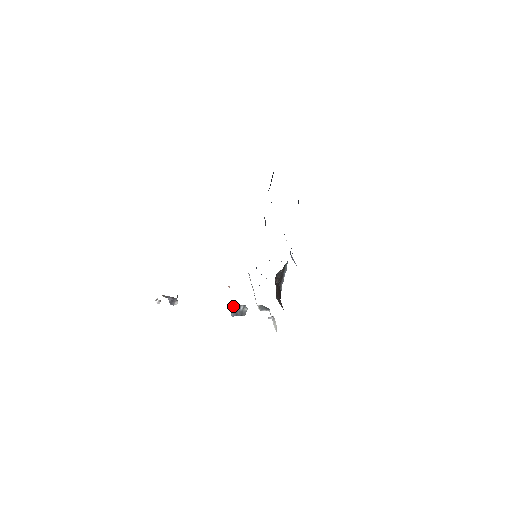
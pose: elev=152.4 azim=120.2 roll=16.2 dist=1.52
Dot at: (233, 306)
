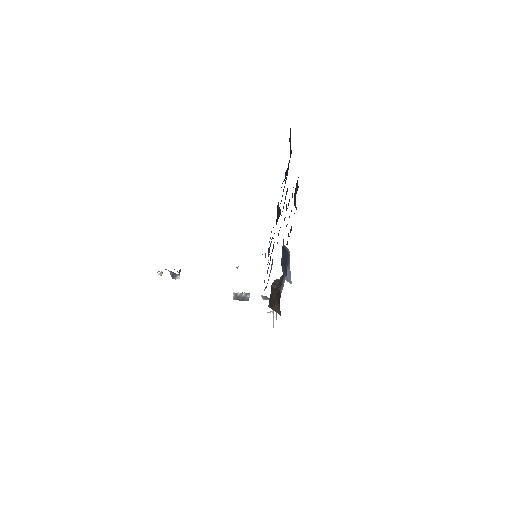
Dot at: occluded
